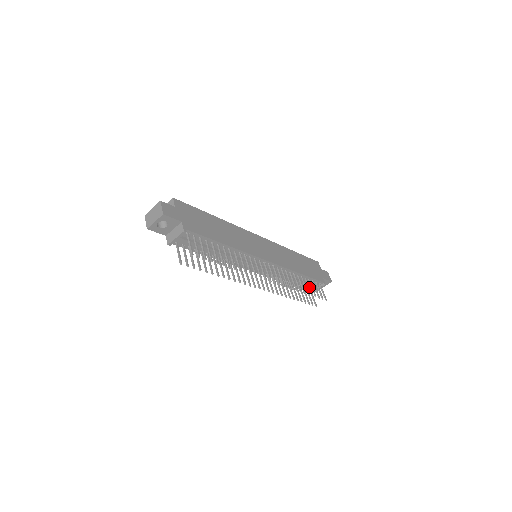
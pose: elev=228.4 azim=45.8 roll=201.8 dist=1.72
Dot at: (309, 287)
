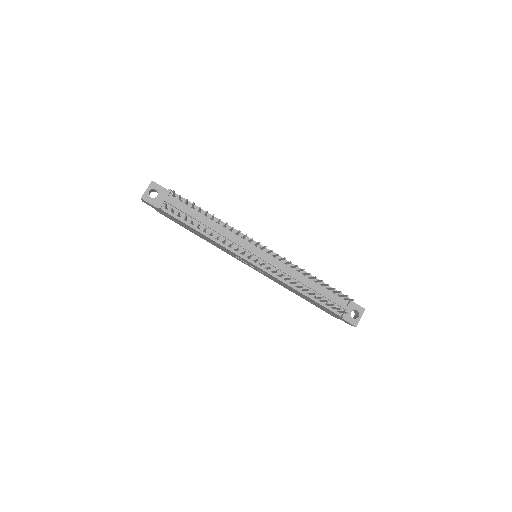
Dot at: (325, 284)
